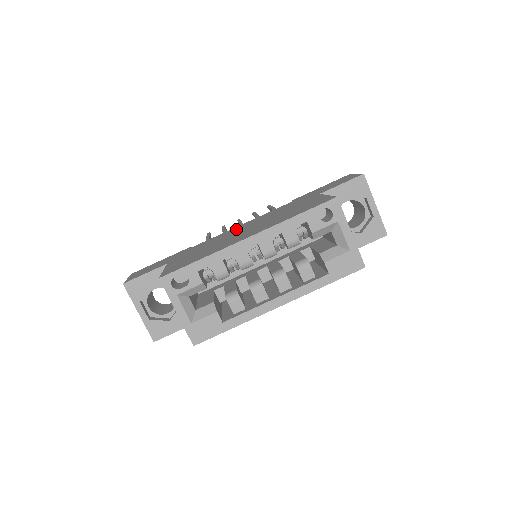
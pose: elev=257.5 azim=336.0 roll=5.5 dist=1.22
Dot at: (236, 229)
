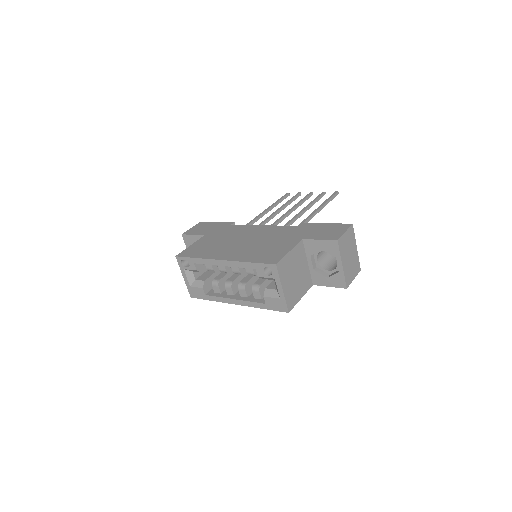
Dot at: (252, 231)
